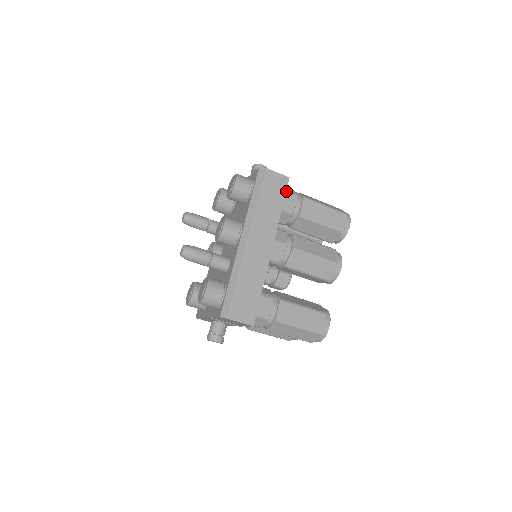
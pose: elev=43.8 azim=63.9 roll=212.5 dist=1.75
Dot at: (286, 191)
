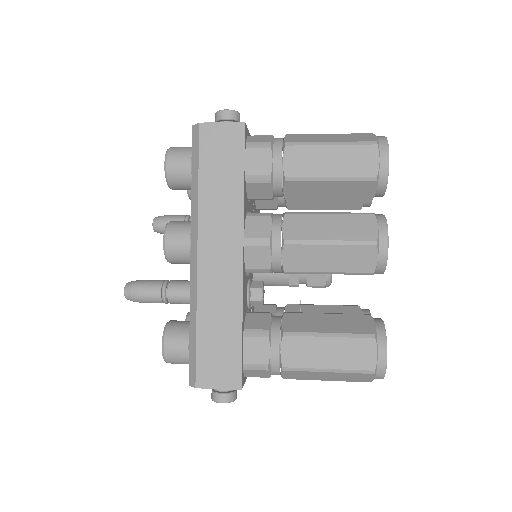
Dot at: (248, 147)
